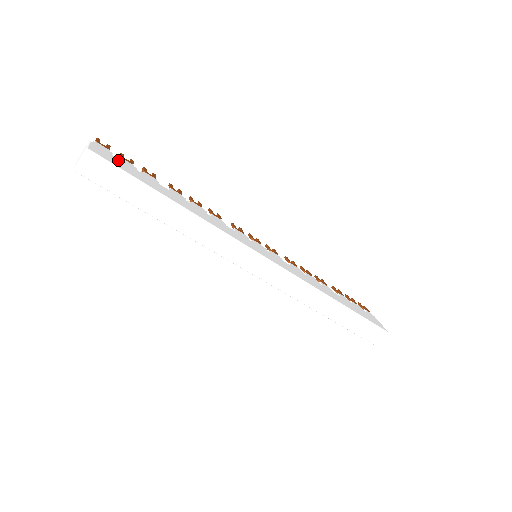
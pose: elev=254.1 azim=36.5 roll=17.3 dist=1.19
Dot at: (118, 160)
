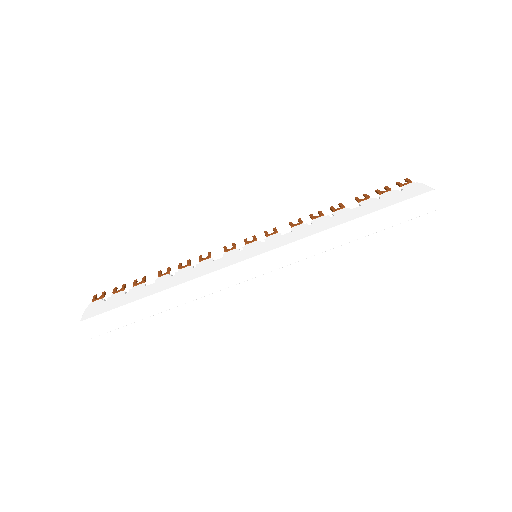
Dot at: (107, 303)
